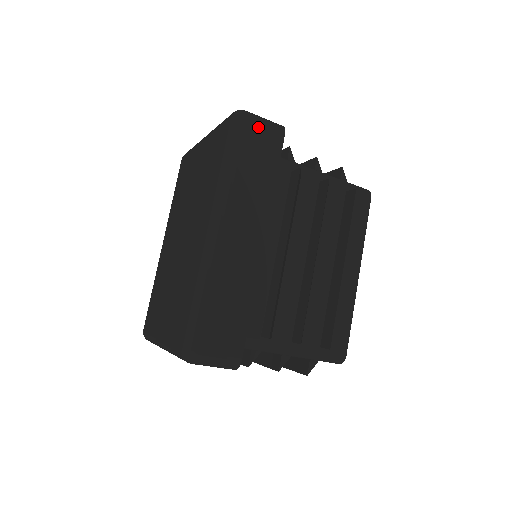
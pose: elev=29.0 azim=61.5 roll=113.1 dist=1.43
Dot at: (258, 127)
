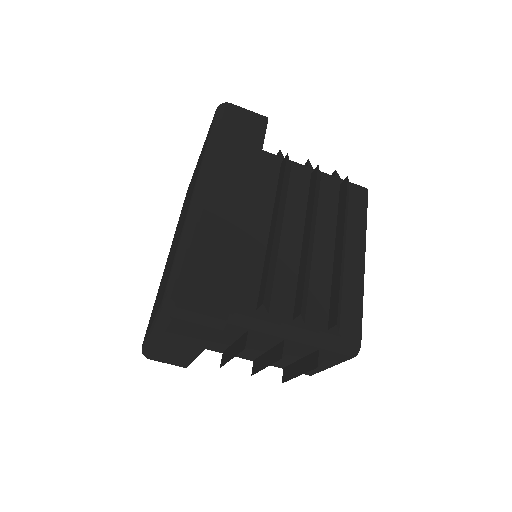
Dot at: (241, 113)
